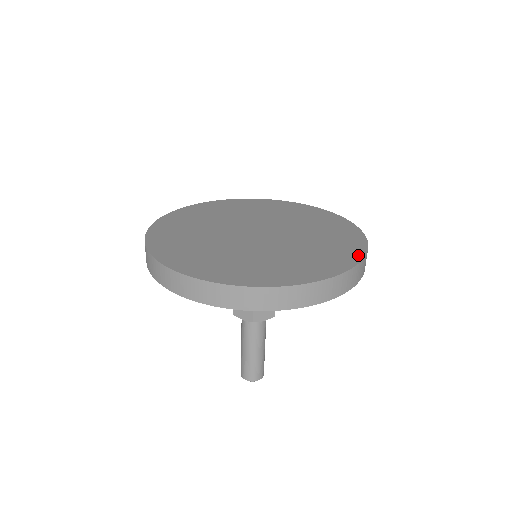
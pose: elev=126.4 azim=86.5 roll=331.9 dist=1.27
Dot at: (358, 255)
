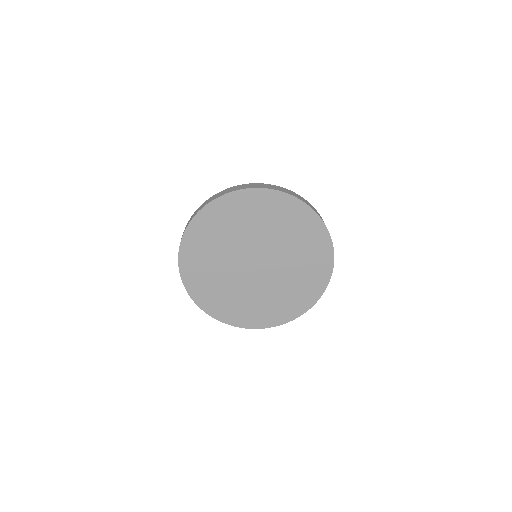
Dot at: (324, 284)
